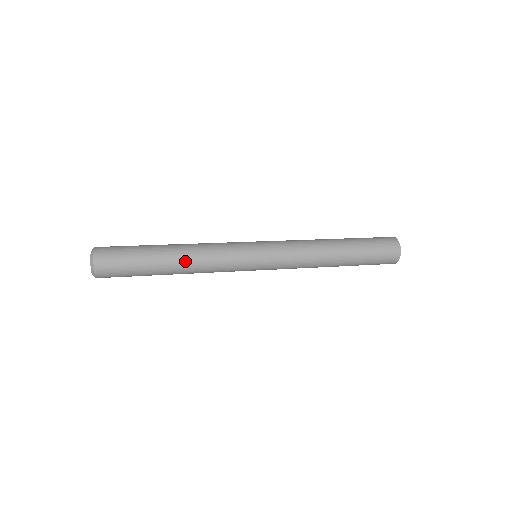
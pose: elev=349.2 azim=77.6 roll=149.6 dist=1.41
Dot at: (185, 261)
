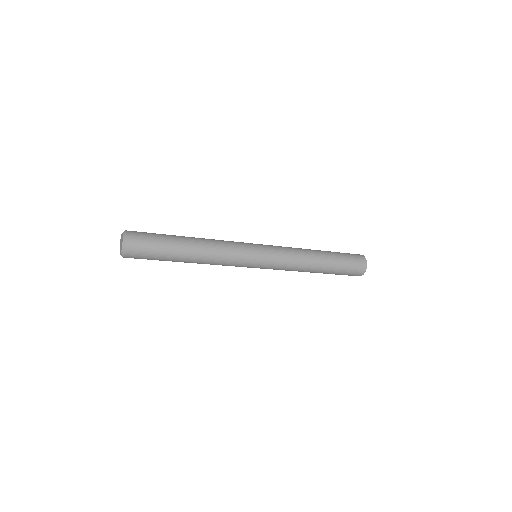
Dot at: (202, 249)
